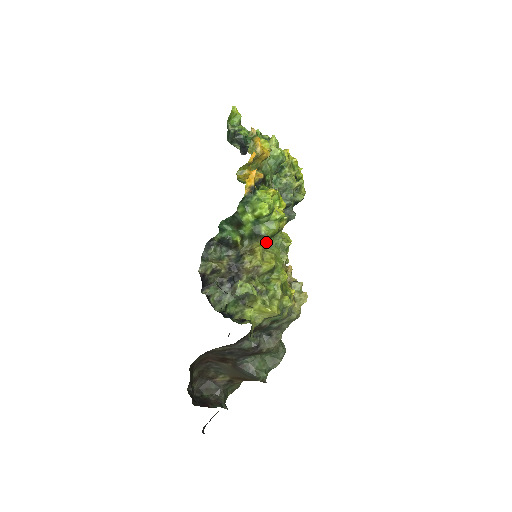
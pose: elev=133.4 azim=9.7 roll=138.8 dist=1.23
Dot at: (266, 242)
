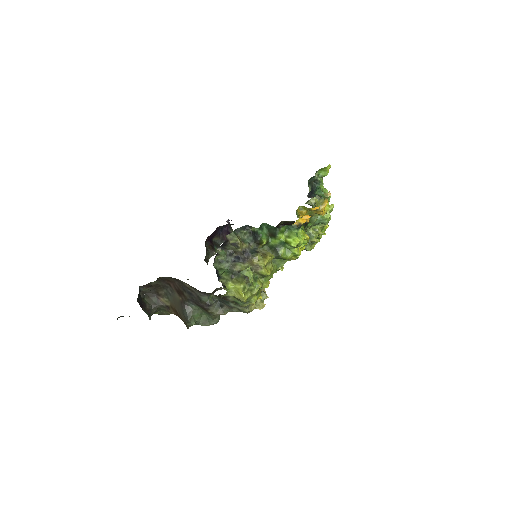
Dot at: (275, 258)
